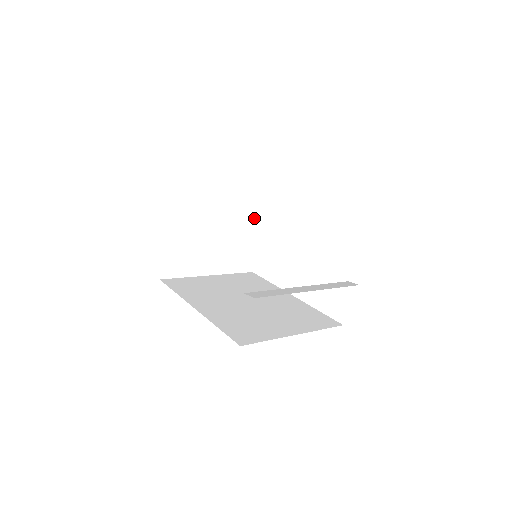
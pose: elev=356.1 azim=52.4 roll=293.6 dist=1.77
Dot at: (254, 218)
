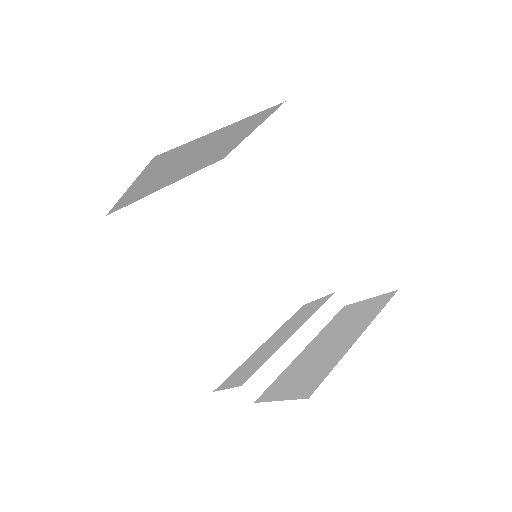
Dot at: (263, 119)
